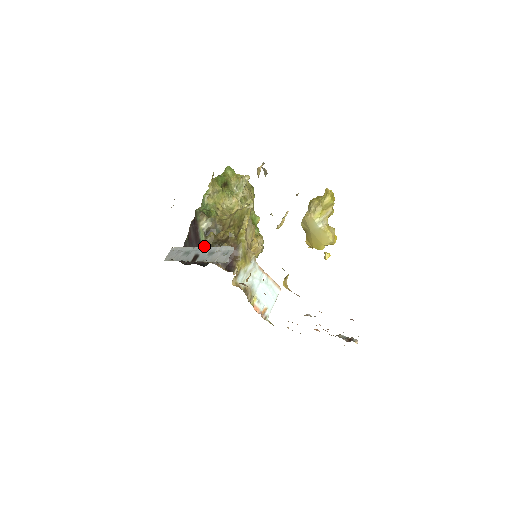
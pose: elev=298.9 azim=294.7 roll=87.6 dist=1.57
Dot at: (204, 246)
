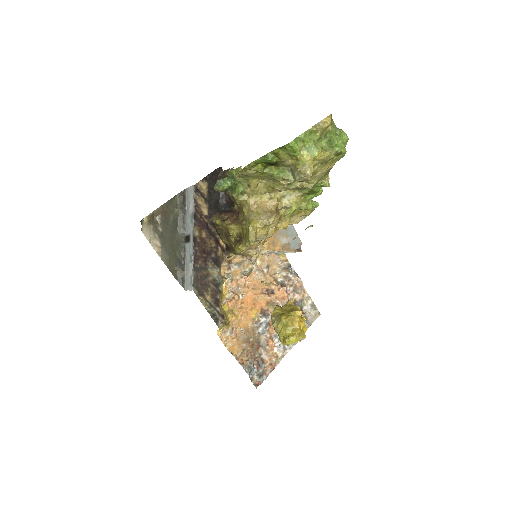
Dot at: occluded
